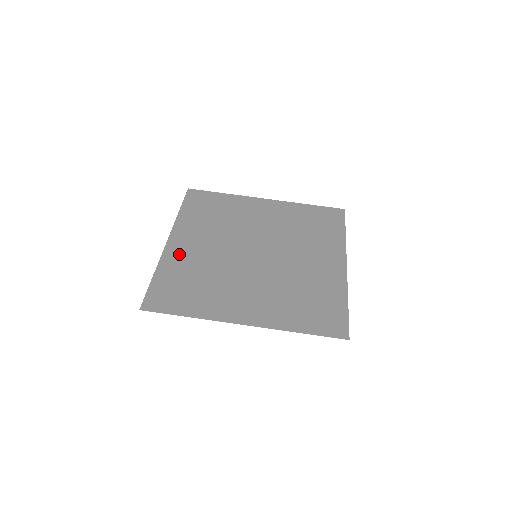
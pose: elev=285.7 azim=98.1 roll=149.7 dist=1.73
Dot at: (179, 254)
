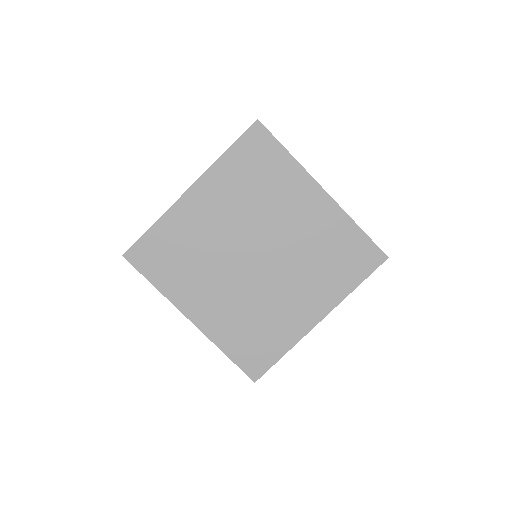
Dot at: (188, 214)
